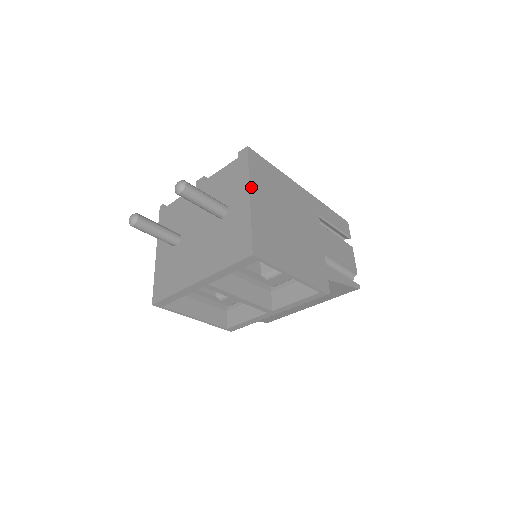
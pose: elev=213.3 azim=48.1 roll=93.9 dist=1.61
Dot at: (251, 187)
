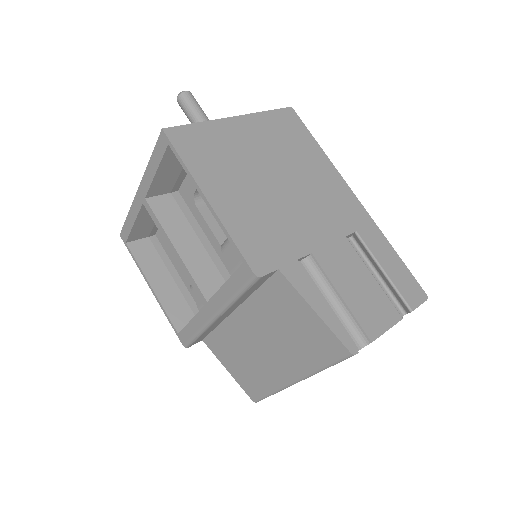
Dot at: (248, 117)
